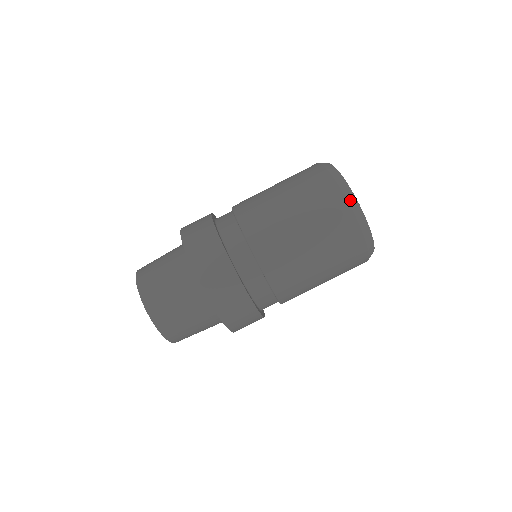
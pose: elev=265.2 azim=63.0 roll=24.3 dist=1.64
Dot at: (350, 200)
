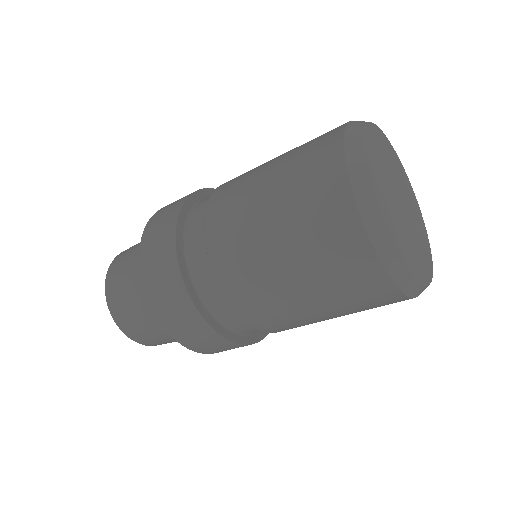
Dot at: (383, 253)
